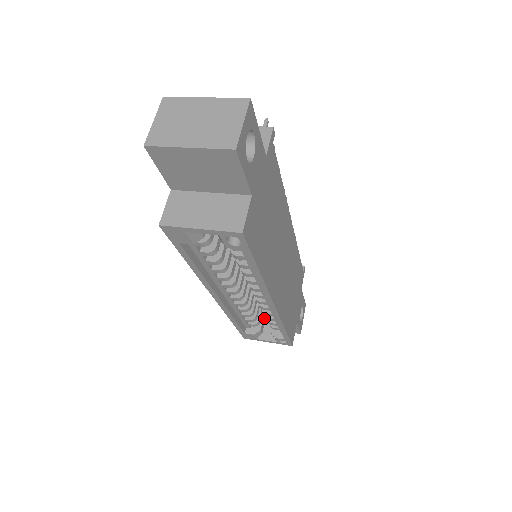
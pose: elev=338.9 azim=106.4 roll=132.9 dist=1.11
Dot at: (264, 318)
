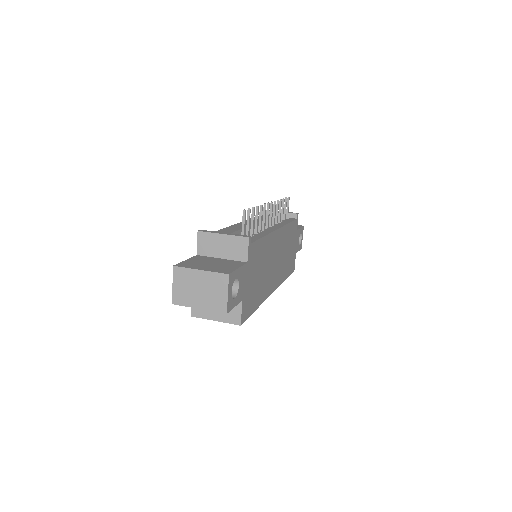
Dot at: occluded
